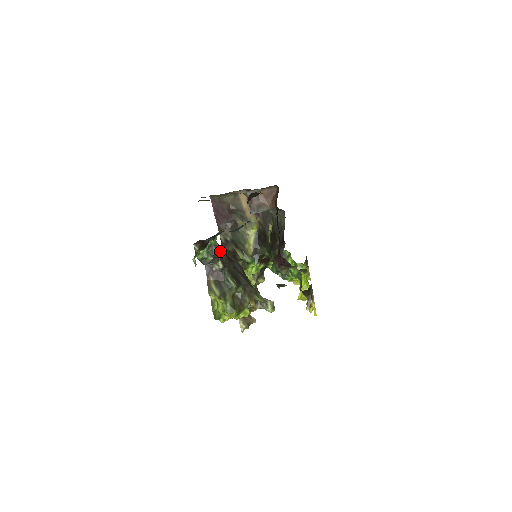
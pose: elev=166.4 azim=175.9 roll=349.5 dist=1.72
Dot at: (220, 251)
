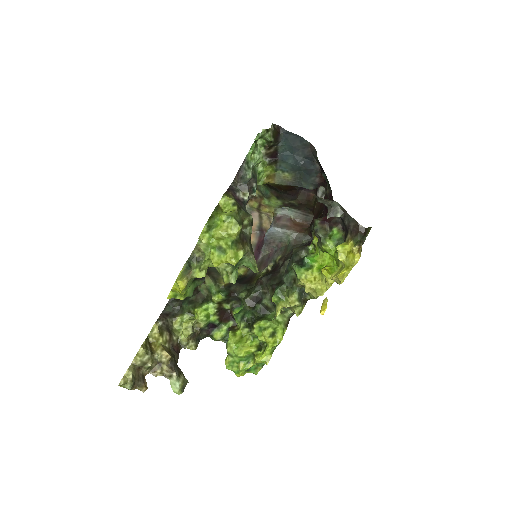
Dot at: (256, 187)
